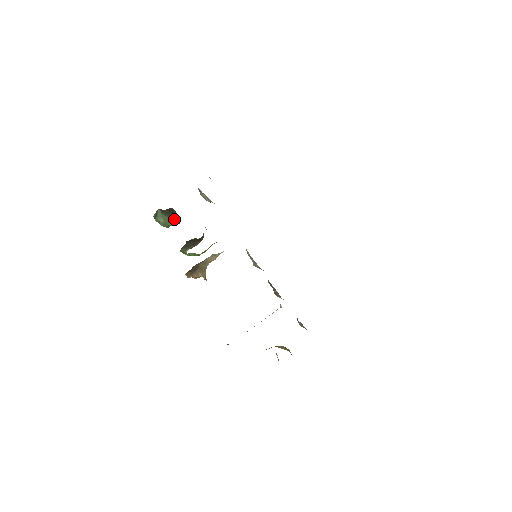
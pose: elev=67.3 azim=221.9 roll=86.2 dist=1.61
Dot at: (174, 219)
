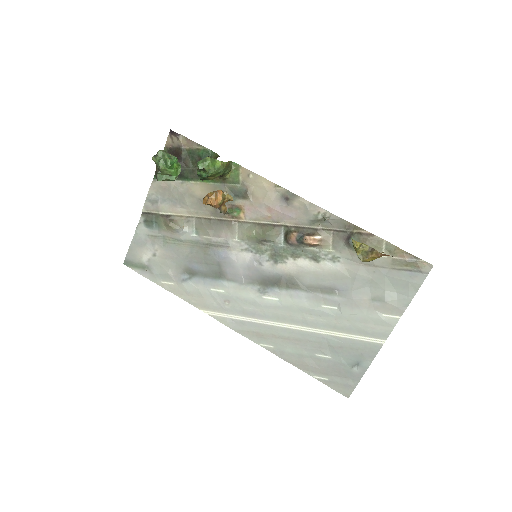
Dot at: (175, 165)
